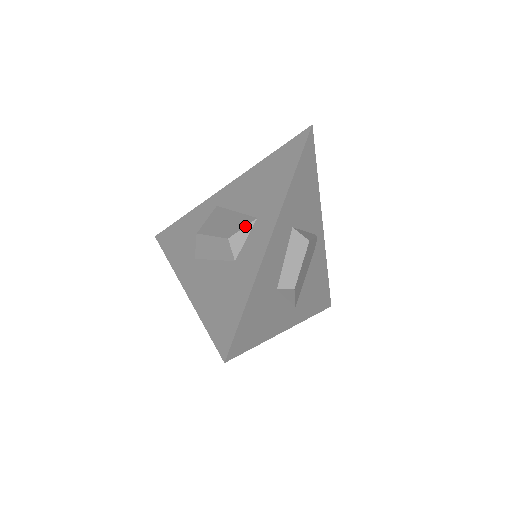
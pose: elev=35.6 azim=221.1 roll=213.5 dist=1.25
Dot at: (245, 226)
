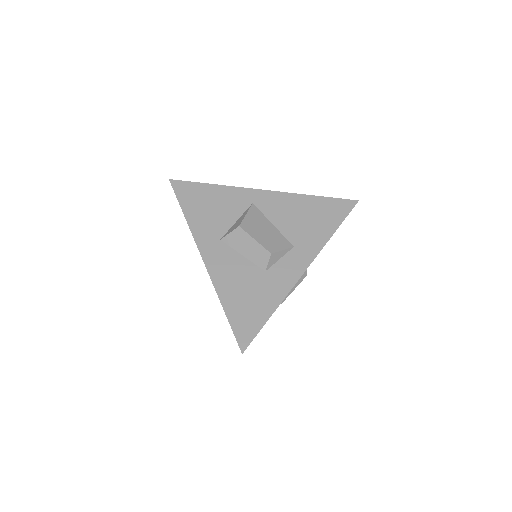
Dot at: (285, 249)
